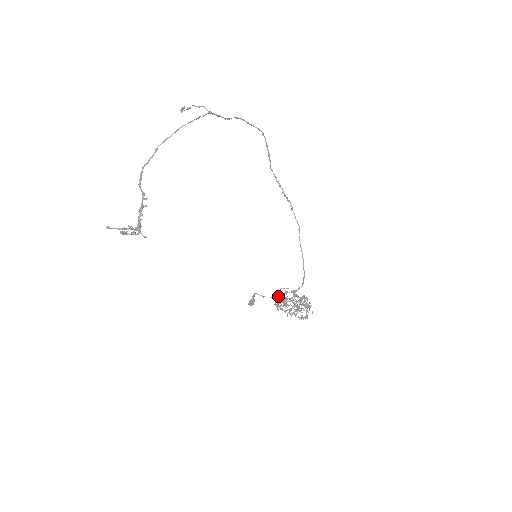
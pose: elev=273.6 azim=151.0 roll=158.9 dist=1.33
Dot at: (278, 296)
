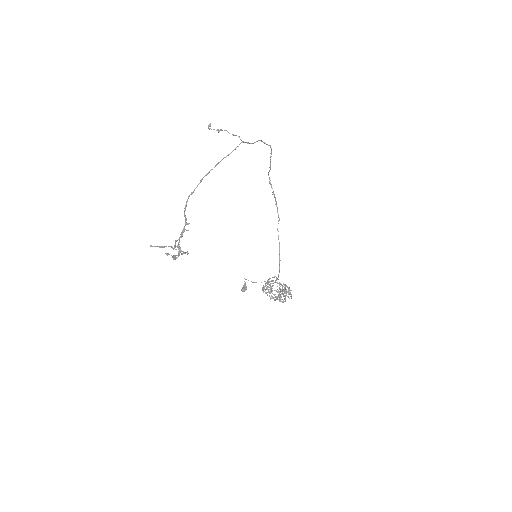
Dot at: occluded
